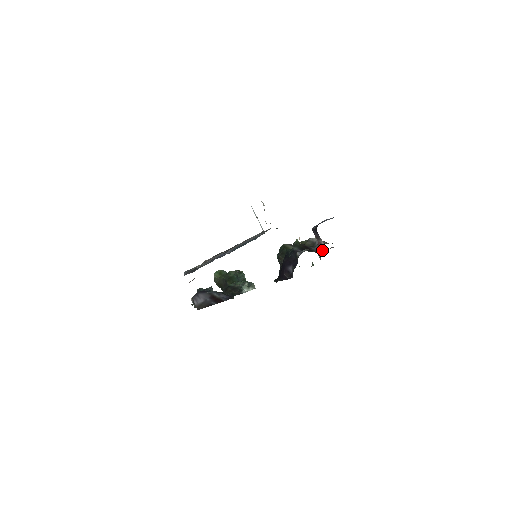
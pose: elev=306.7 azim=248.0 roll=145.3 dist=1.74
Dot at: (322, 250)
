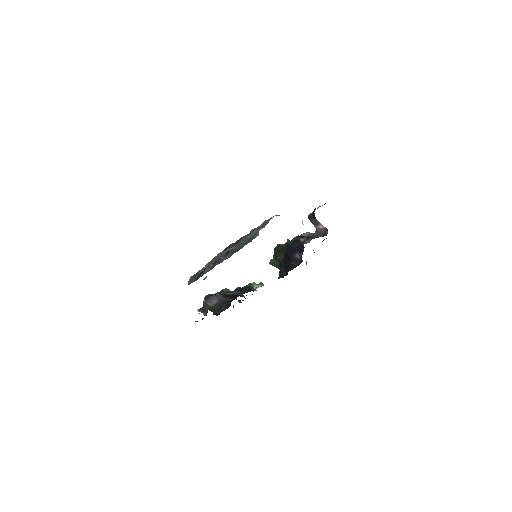
Dot at: (322, 234)
